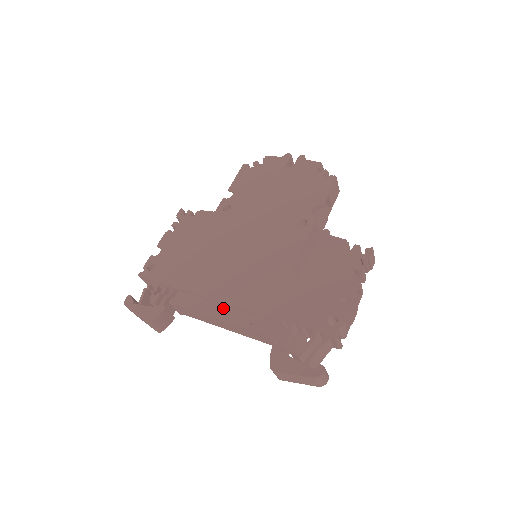
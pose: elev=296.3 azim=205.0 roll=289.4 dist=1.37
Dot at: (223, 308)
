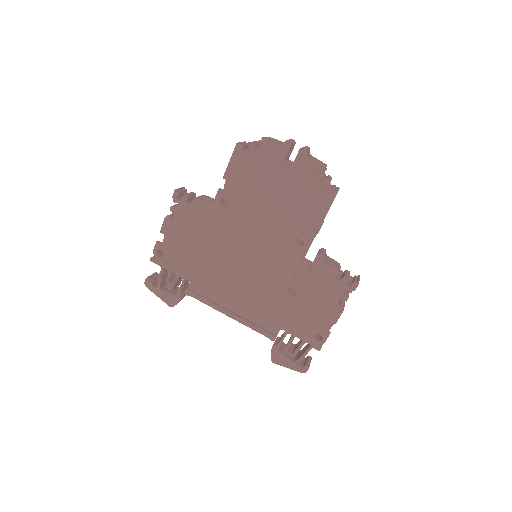
Dot at: (231, 305)
